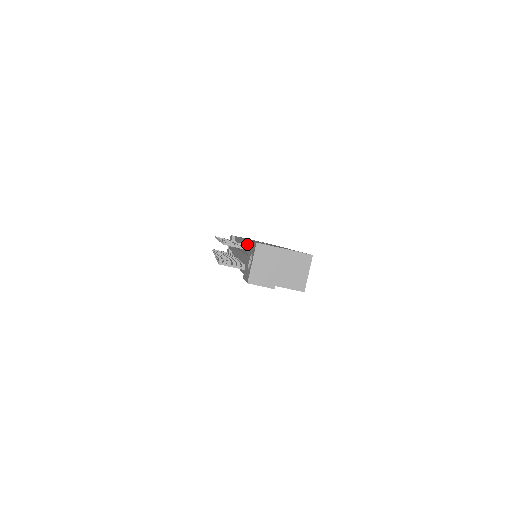
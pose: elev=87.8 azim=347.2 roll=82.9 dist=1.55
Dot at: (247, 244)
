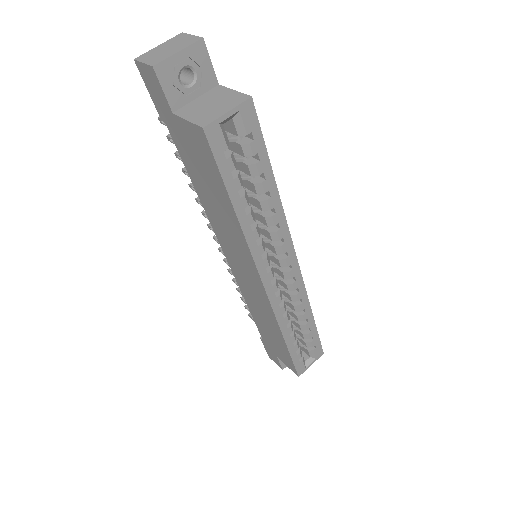
Dot at: occluded
